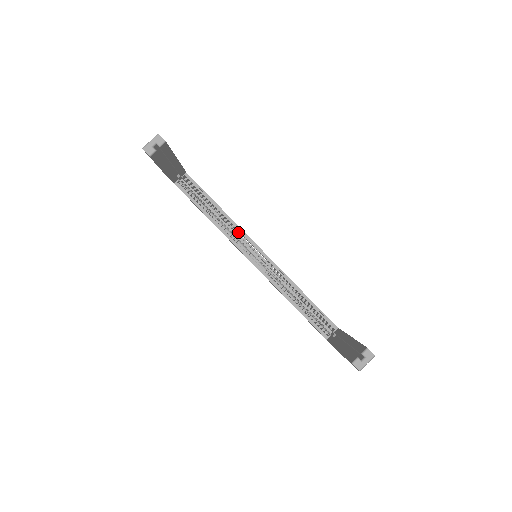
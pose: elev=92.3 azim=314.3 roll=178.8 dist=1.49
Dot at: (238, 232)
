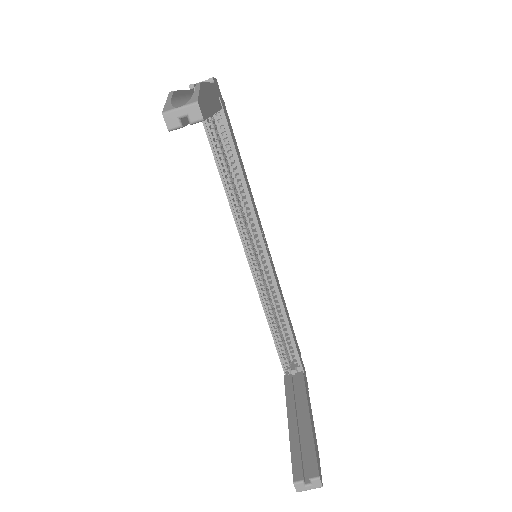
Dot at: (250, 215)
